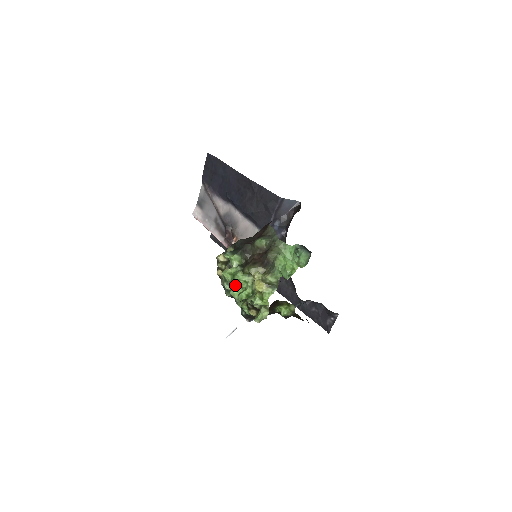
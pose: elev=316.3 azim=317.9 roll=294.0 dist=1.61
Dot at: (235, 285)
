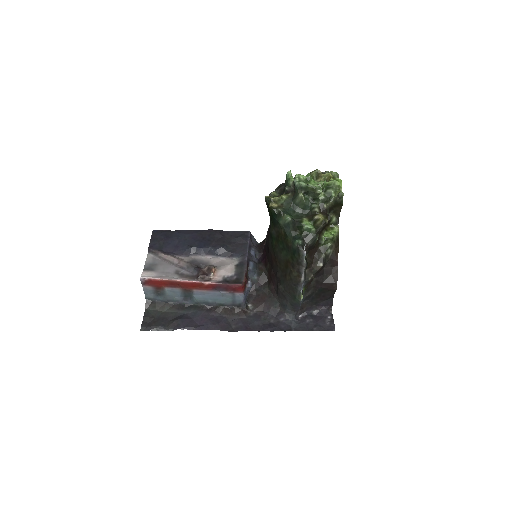
Dot at: (308, 183)
